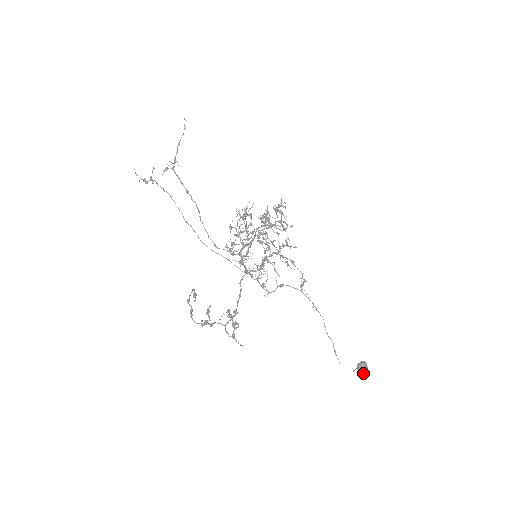
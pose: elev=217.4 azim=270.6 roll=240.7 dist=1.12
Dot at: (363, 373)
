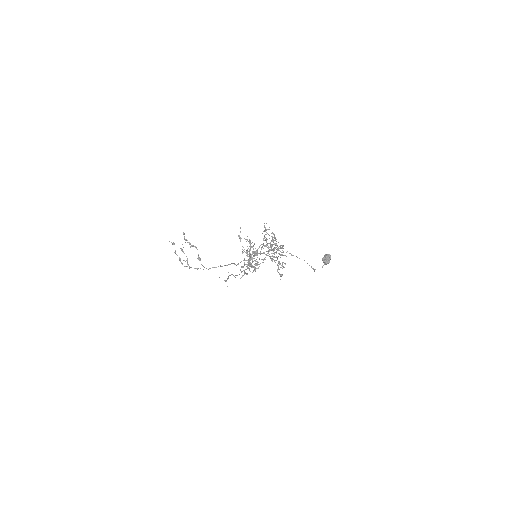
Dot at: (325, 260)
